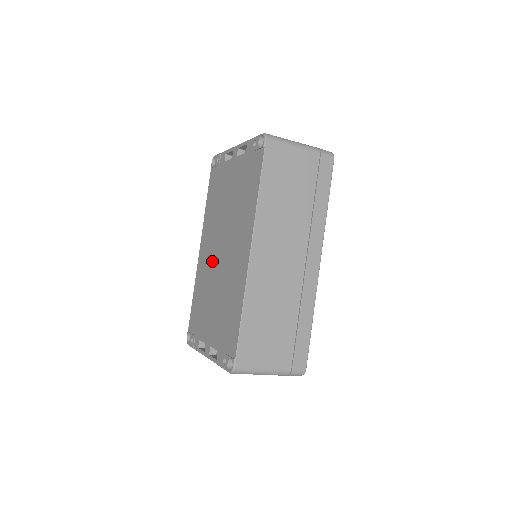
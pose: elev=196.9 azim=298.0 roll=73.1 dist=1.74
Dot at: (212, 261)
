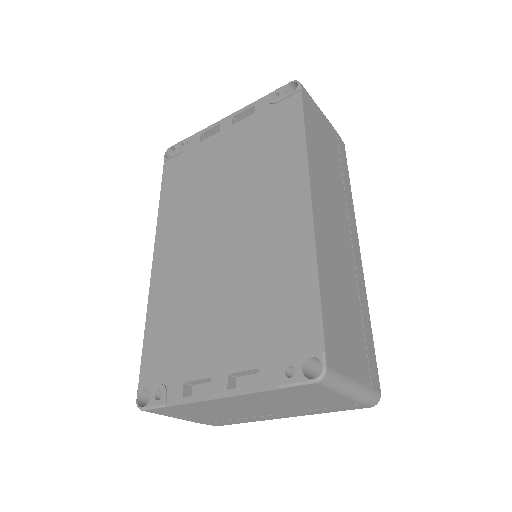
Dot at: (198, 256)
